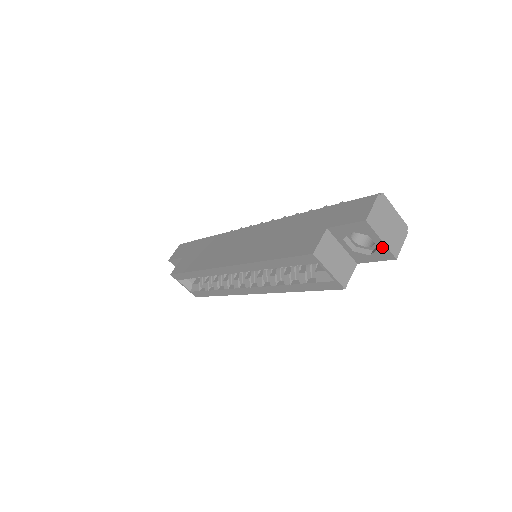
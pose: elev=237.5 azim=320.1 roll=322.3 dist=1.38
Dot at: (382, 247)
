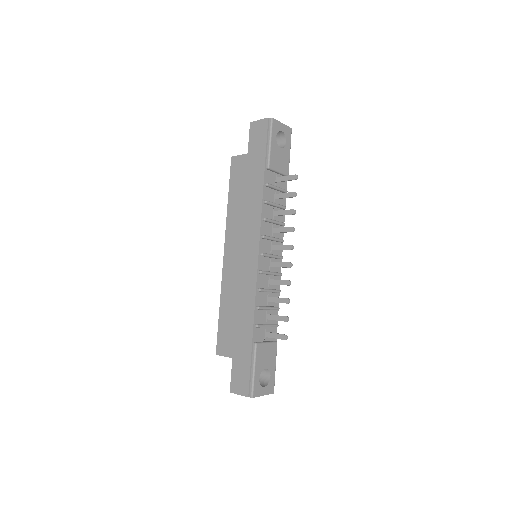
Dot at: occluded
